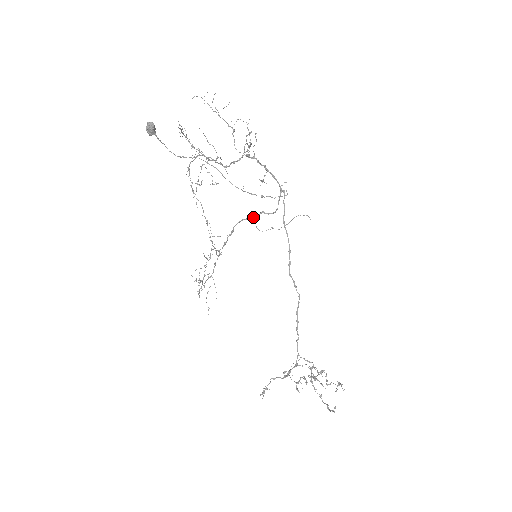
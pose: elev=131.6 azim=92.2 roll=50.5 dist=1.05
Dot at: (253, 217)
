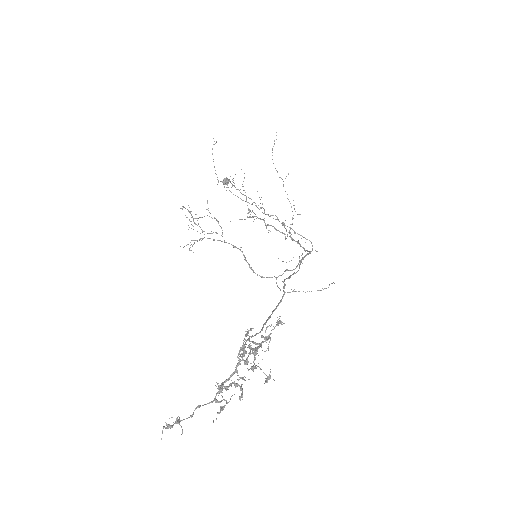
Dot at: (277, 277)
